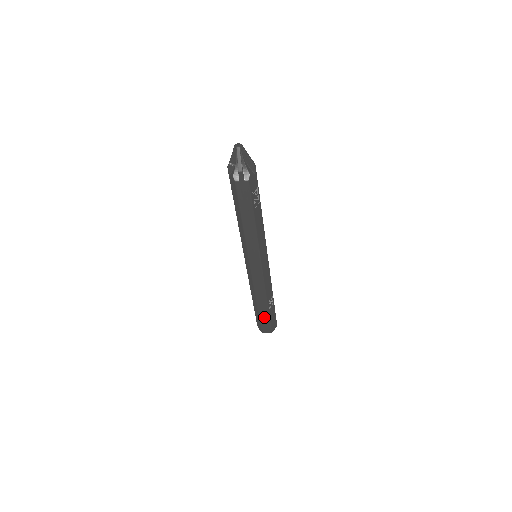
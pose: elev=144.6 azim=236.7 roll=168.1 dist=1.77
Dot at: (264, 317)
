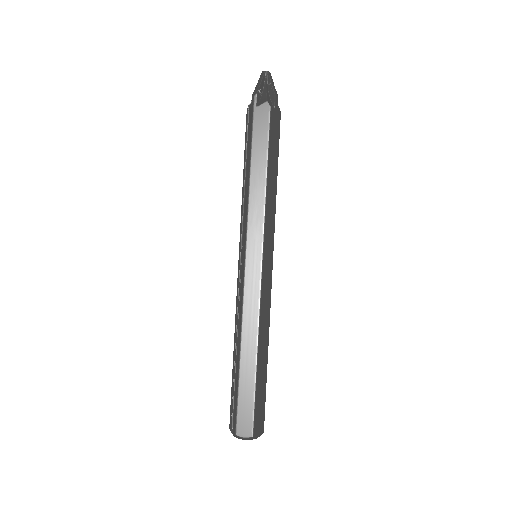
Dot at: (260, 389)
